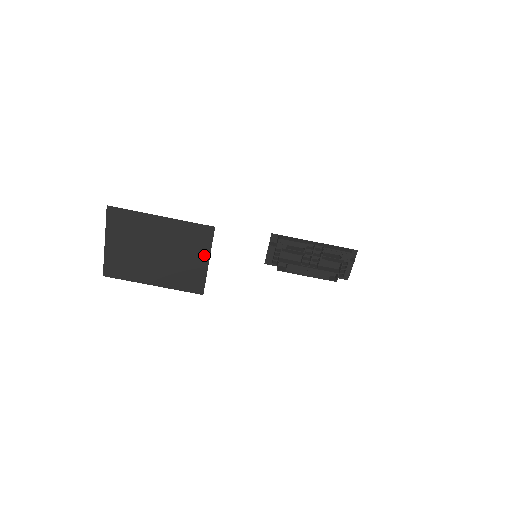
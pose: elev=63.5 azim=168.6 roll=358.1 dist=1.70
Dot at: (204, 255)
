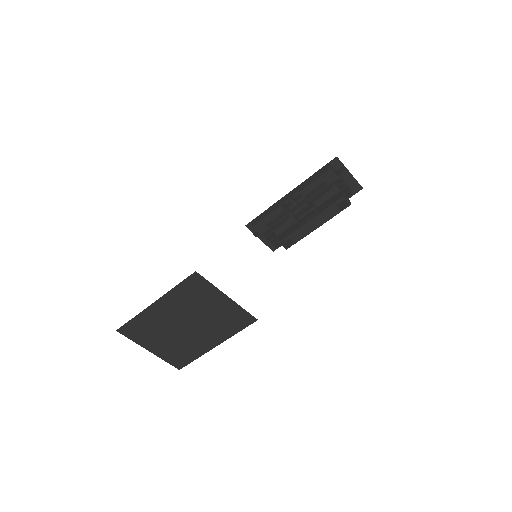
Dot at: (218, 296)
